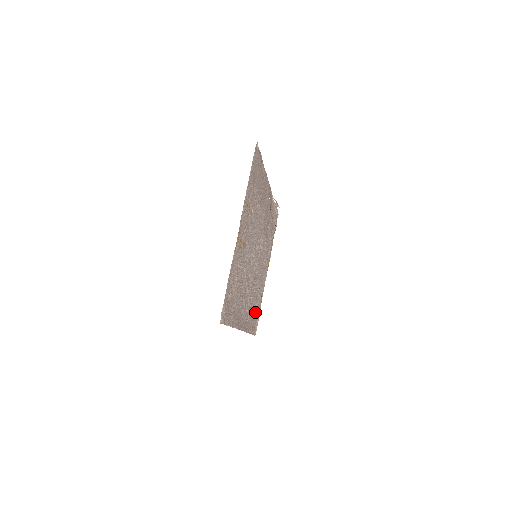
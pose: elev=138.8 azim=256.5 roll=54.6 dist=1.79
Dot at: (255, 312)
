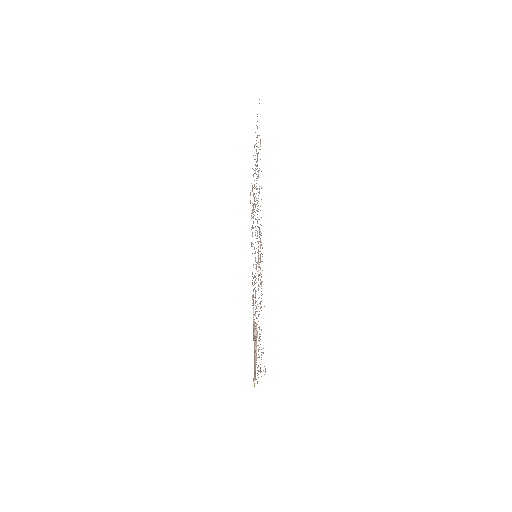
Dot at: occluded
